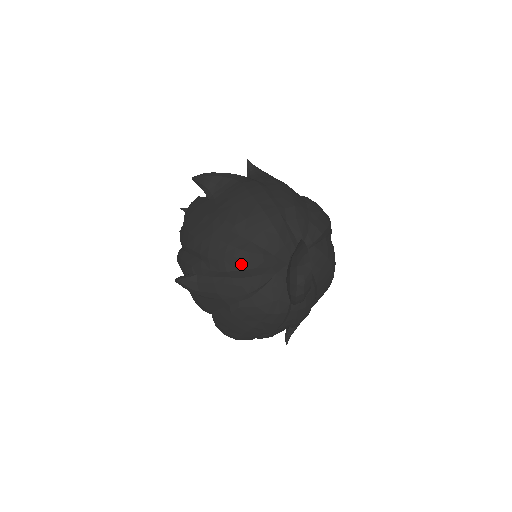
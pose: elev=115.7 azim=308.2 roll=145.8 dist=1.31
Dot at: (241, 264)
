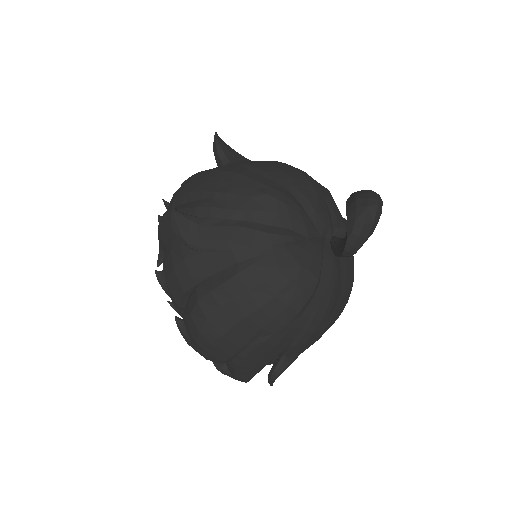
Dot at: (273, 204)
